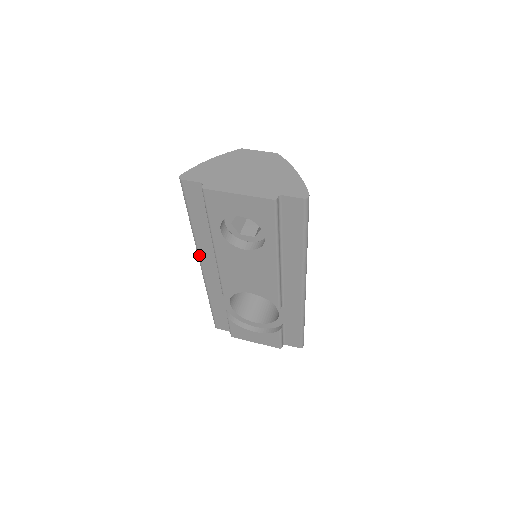
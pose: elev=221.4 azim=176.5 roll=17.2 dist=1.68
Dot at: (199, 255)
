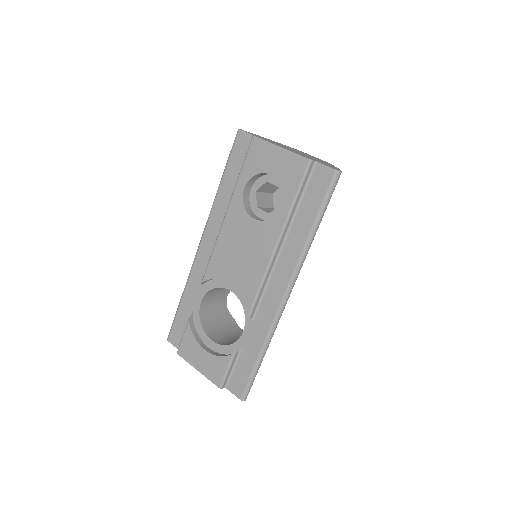
Dot at: (207, 225)
